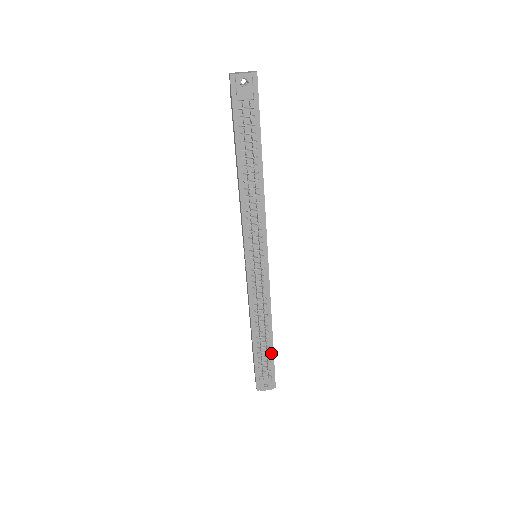
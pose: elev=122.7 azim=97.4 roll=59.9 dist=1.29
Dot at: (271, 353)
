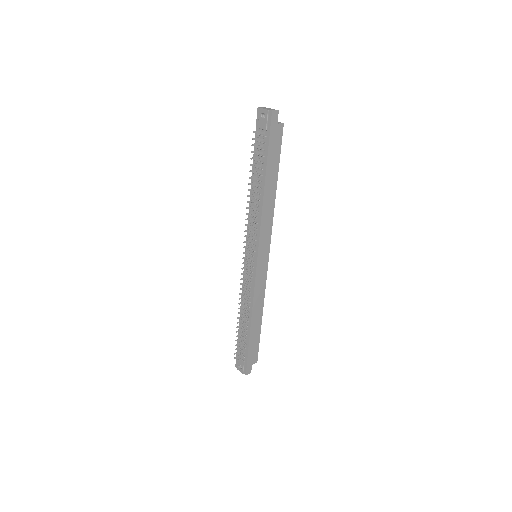
Dot at: (248, 342)
